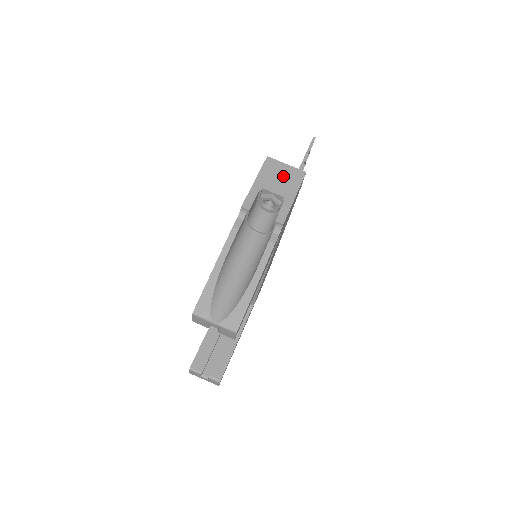
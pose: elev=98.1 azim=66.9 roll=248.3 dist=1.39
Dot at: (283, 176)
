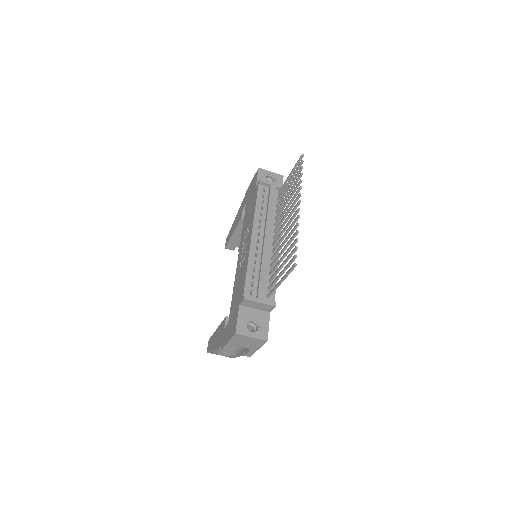
Dot at: (249, 342)
